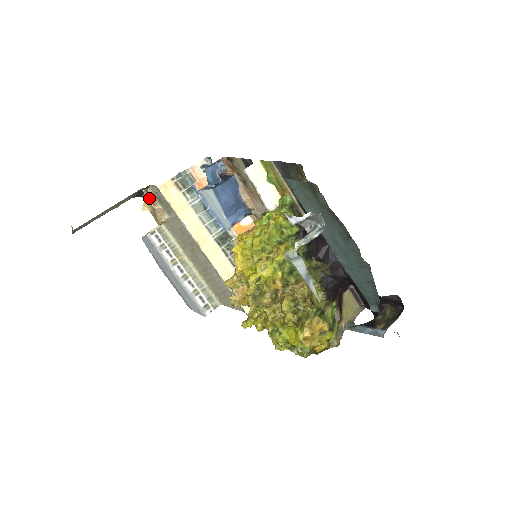
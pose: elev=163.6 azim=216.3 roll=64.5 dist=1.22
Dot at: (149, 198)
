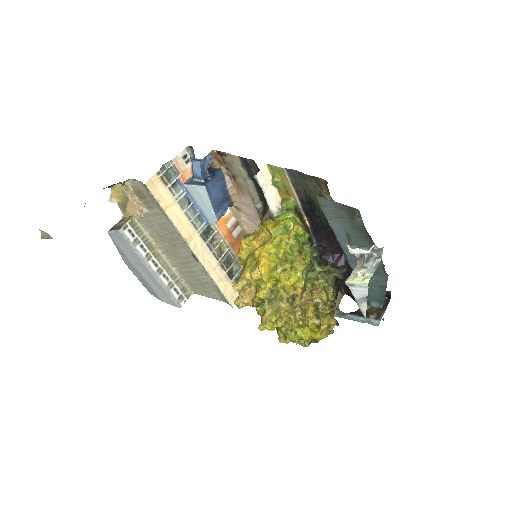
Dot at: (127, 192)
